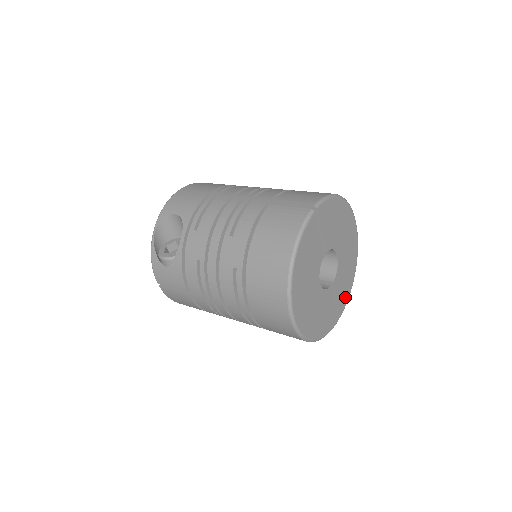
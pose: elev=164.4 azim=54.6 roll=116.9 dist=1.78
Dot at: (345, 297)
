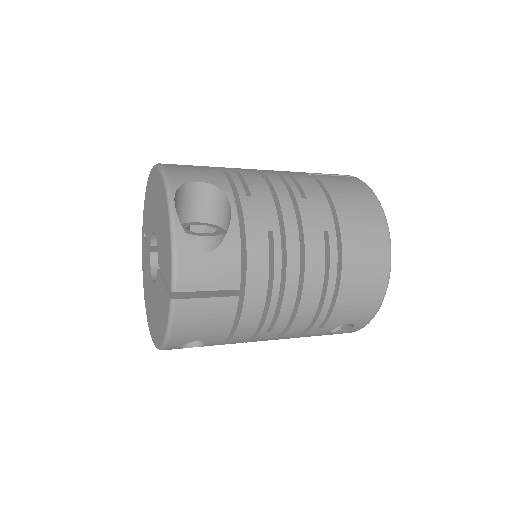
Dot at: occluded
